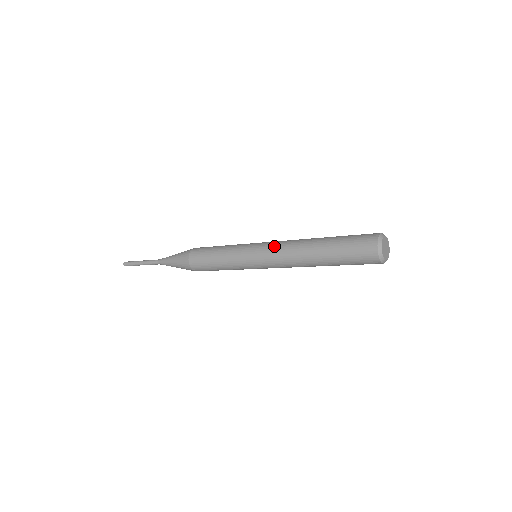
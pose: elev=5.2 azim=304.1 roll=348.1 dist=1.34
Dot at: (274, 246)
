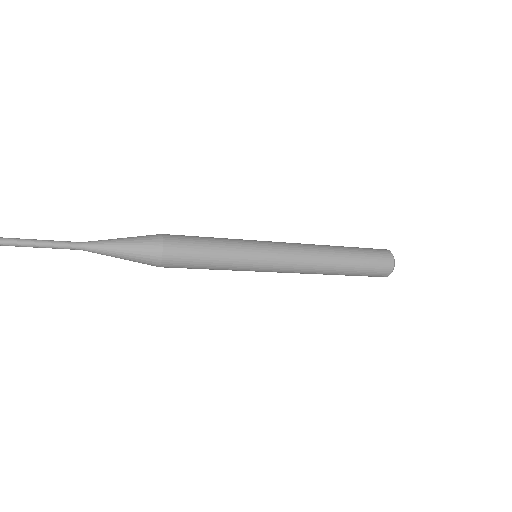
Dot at: (293, 252)
